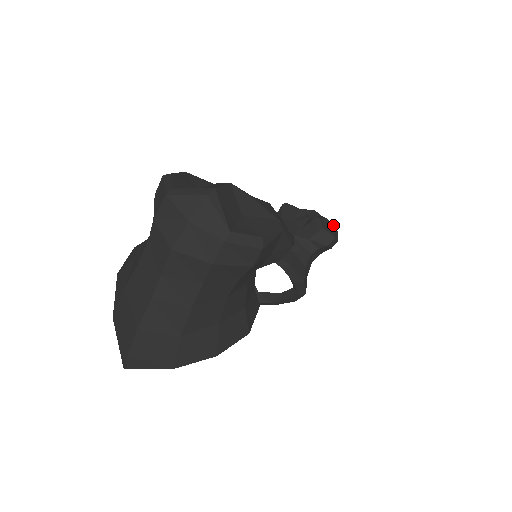
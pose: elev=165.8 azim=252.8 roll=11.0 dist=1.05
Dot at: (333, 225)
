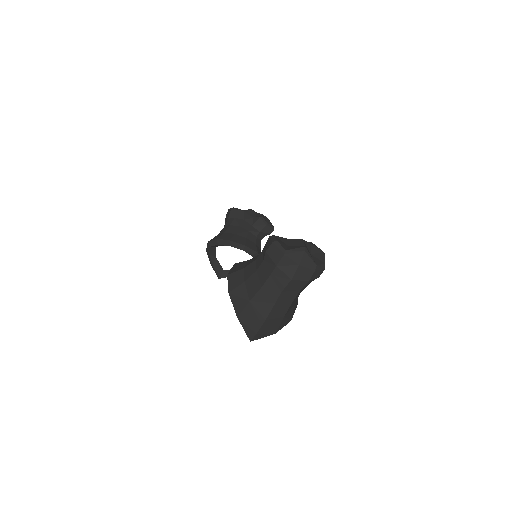
Dot at: (267, 218)
